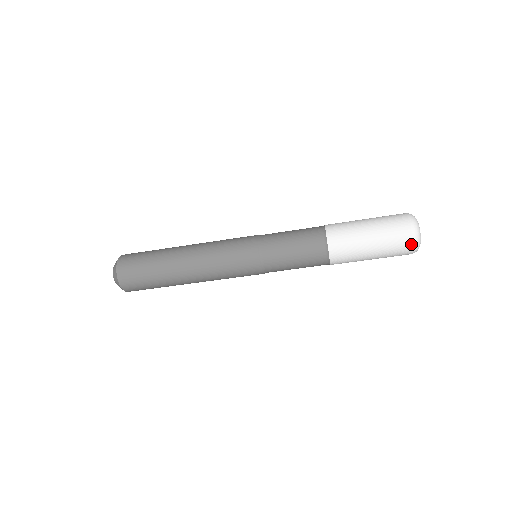
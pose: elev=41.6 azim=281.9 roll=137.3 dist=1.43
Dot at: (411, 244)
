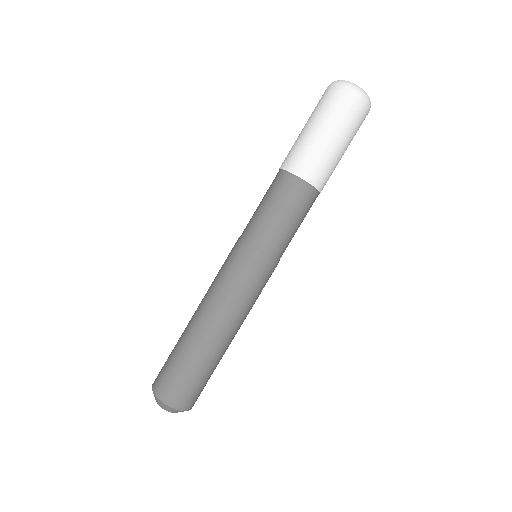
Dot at: (339, 88)
